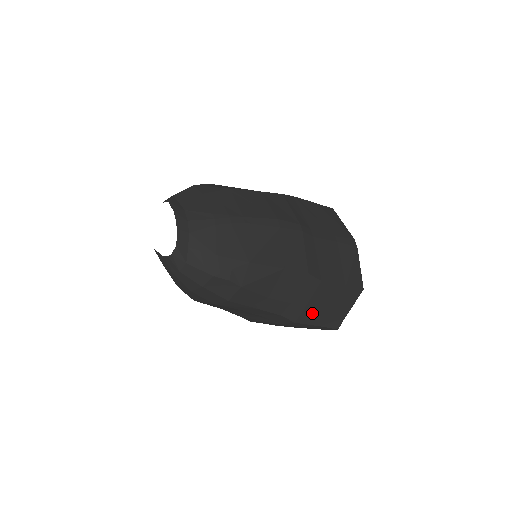
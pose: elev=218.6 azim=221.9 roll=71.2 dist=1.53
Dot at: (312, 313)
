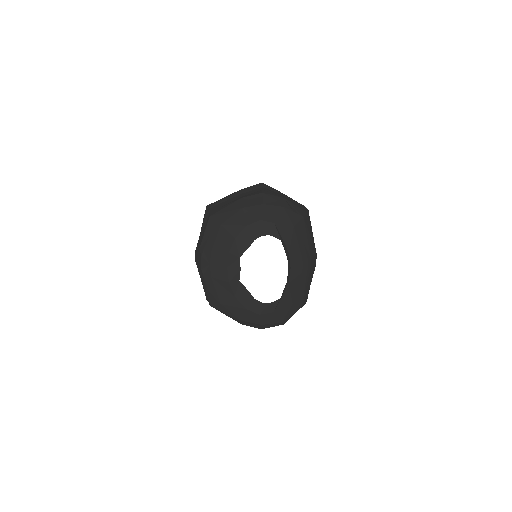
Dot at: occluded
